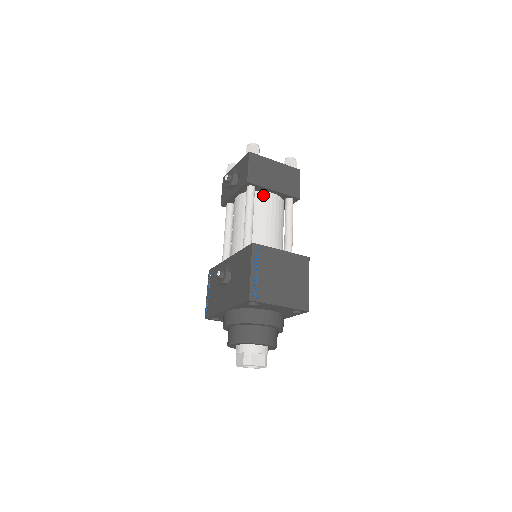
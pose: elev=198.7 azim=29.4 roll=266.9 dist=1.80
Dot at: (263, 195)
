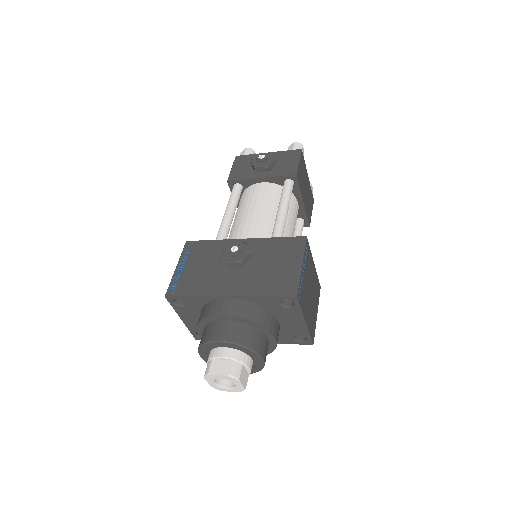
Dot at: (293, 199)
